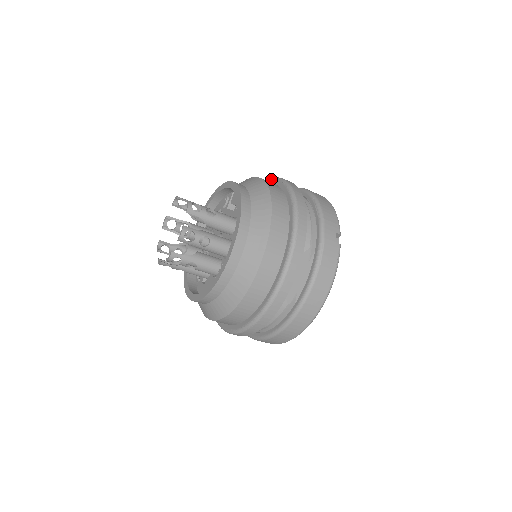
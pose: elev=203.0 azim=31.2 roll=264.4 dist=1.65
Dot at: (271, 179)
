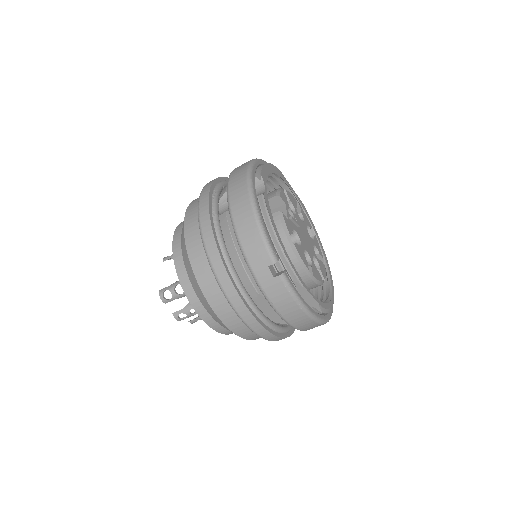
Dot at: occluded
